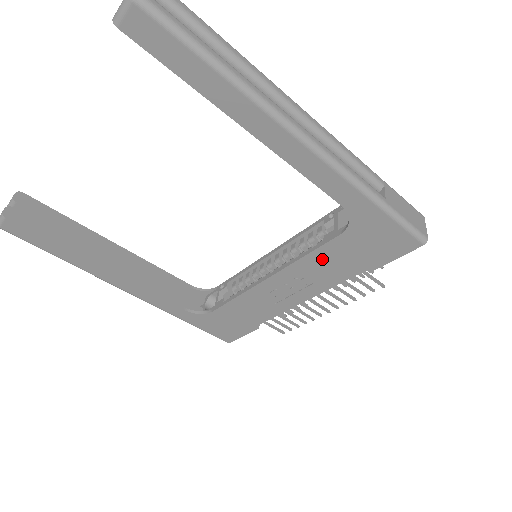
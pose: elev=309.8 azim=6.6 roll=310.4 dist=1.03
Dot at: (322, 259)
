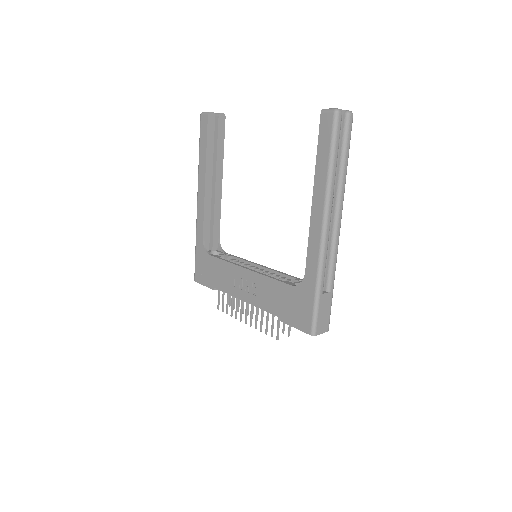
Dot at: (273, 288)
